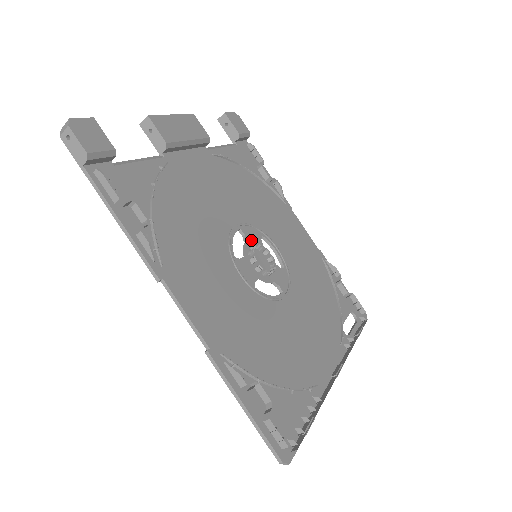
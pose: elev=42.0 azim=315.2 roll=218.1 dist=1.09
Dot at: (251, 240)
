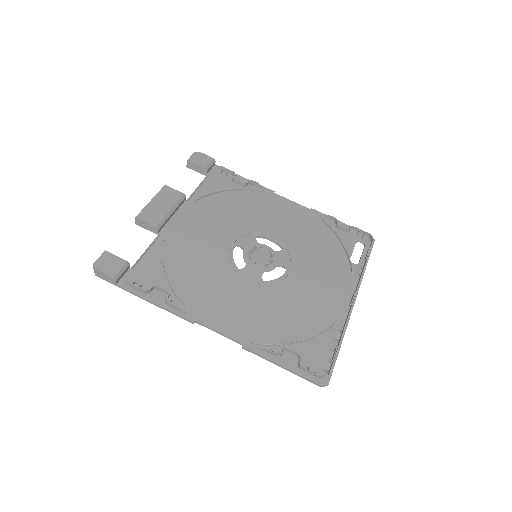
Dot at: (248, 247)
